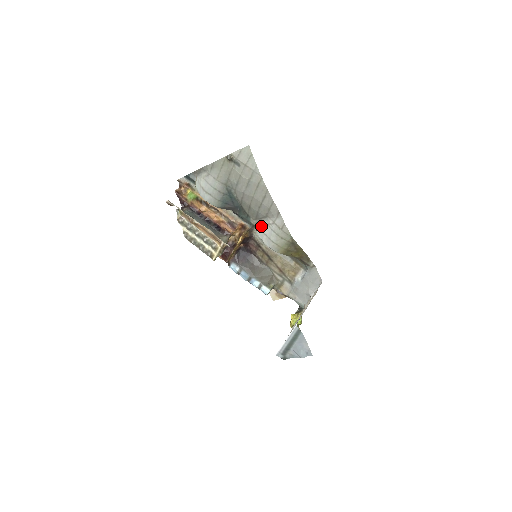
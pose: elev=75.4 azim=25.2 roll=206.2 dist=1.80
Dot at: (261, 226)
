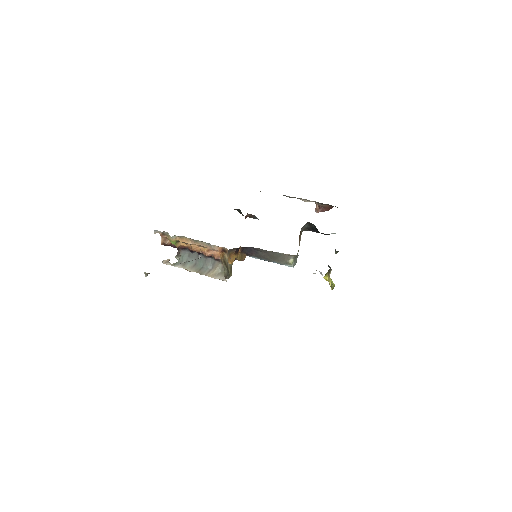
Dot at: occluded
